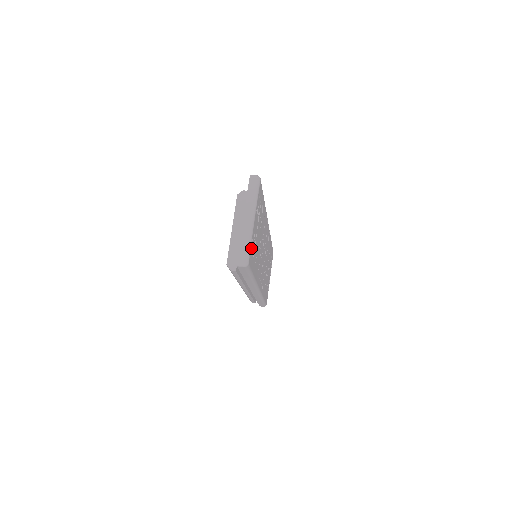
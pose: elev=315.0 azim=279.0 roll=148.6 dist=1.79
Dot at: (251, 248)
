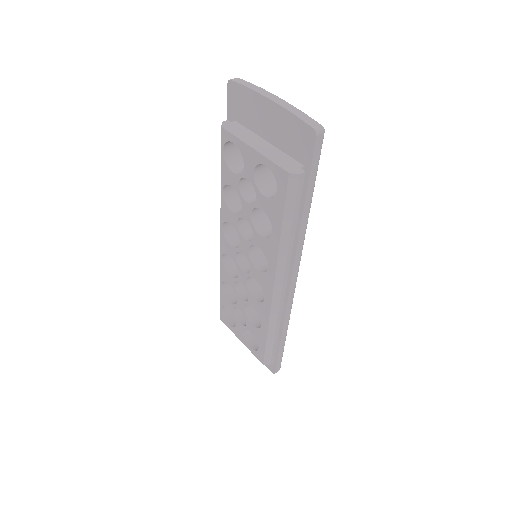
Dot at: occluded
